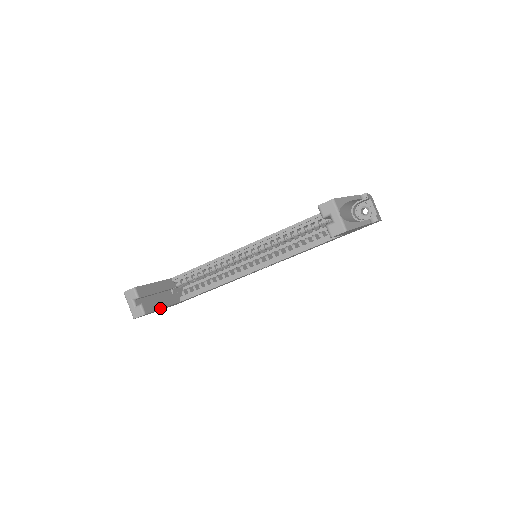
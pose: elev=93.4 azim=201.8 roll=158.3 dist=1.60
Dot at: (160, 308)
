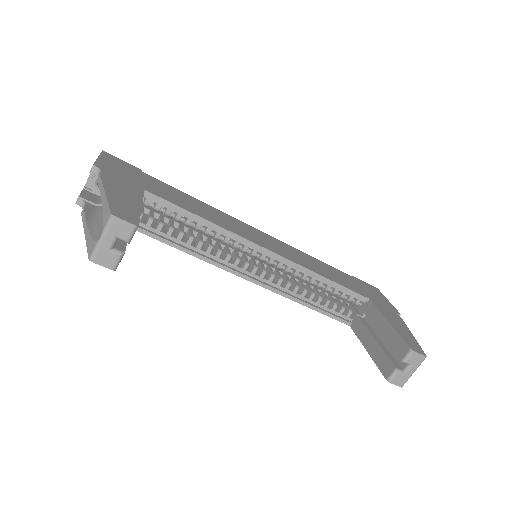
Dot at: occluded
